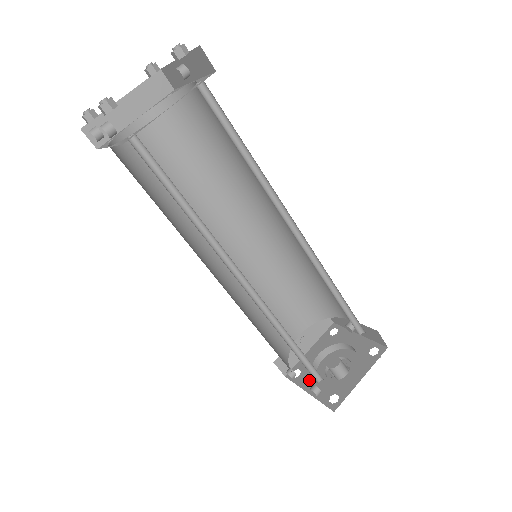
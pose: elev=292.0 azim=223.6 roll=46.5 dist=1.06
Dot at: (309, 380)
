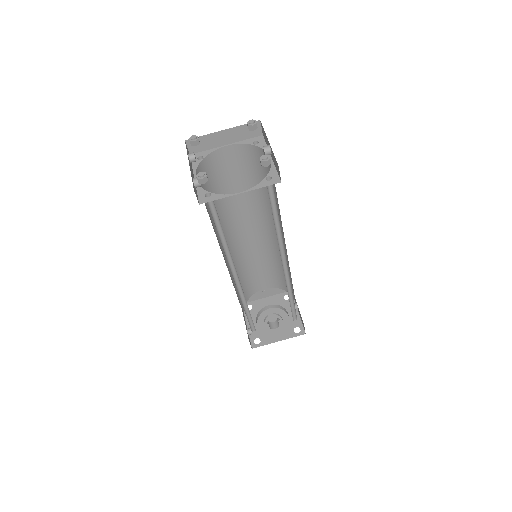
Dot at: (252, 318)
